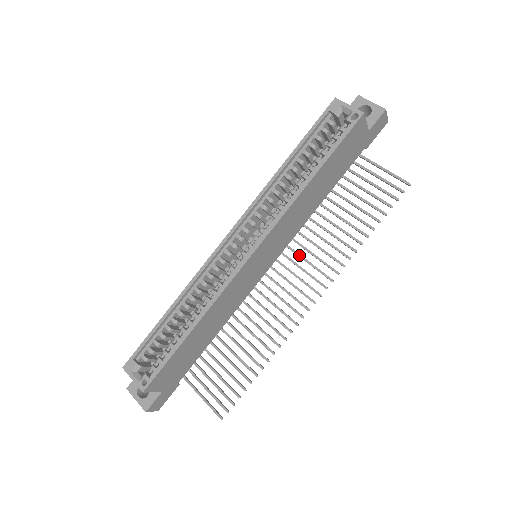
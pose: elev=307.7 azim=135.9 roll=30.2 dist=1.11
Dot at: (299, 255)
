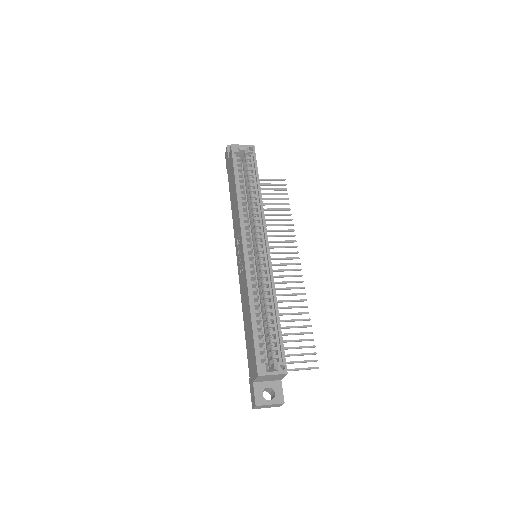
Dot at: occluded
